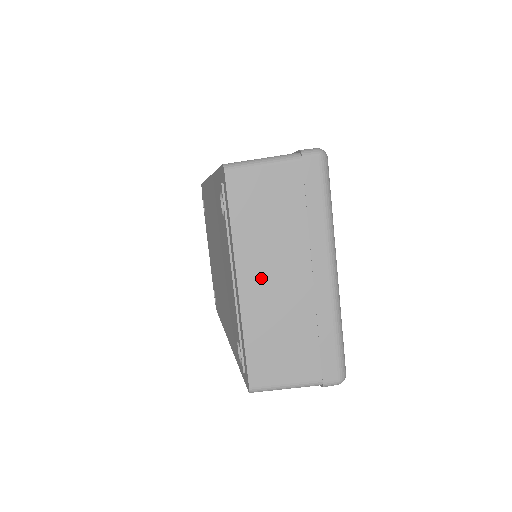
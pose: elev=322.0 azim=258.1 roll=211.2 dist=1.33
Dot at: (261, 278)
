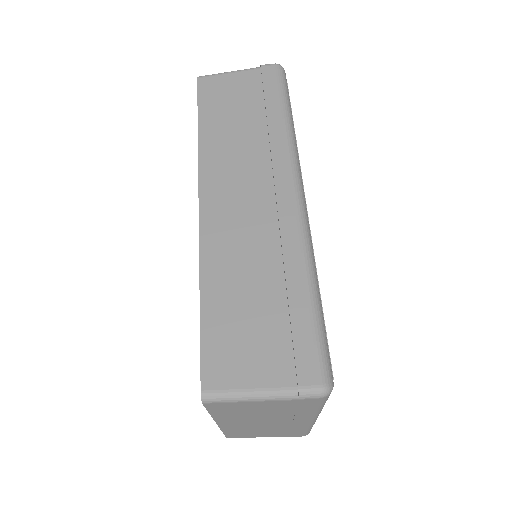
Dot at: (241, 423)
